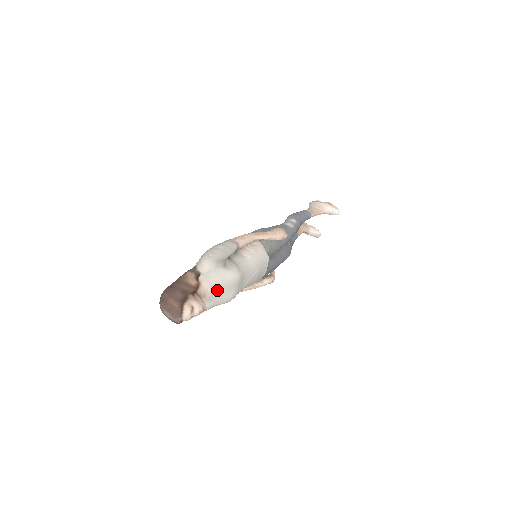
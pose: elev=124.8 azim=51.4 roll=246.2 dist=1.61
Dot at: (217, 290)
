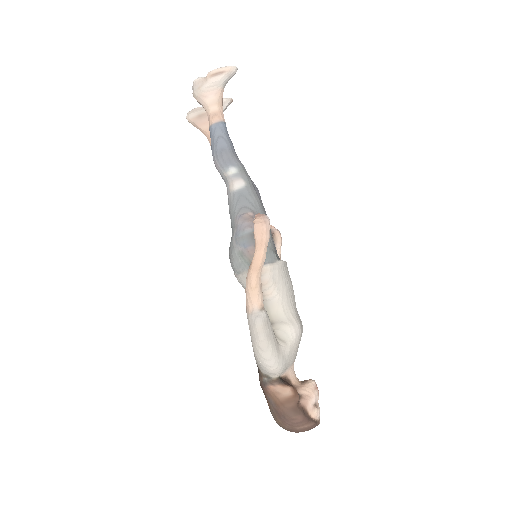
Dot at: (296, 354)
